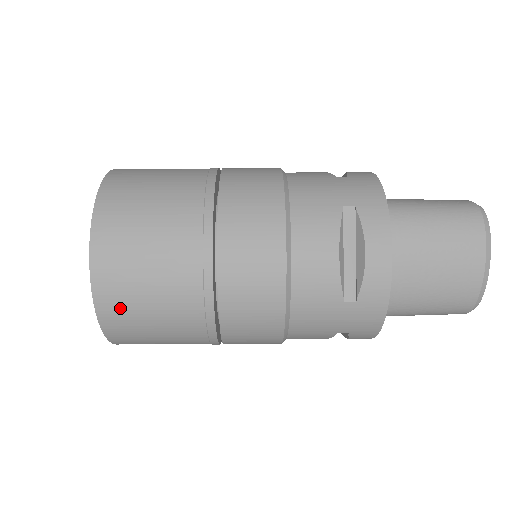
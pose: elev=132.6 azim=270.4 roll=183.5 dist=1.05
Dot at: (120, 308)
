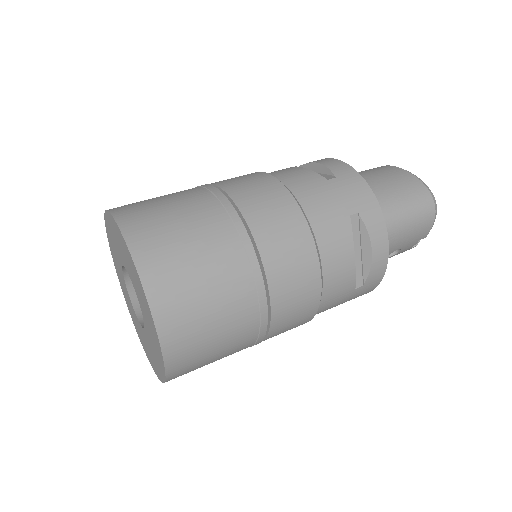
Dot at: (148, 229)
